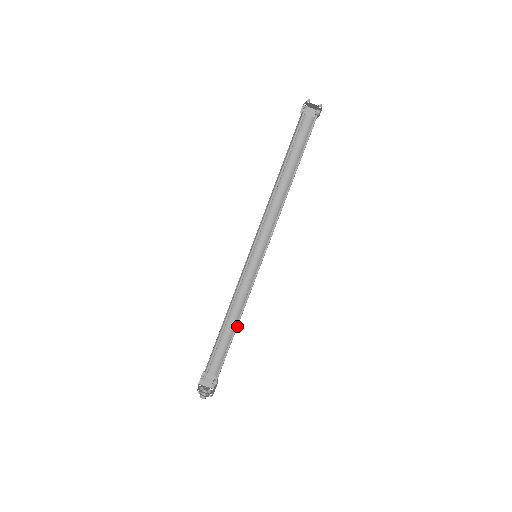
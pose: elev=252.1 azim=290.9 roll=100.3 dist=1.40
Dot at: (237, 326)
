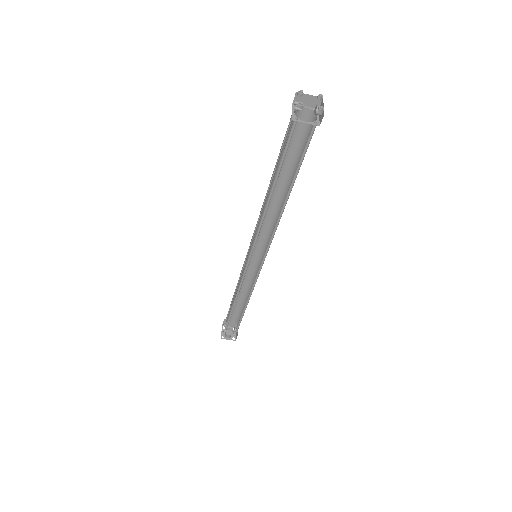
Dot at: (247, 304)
